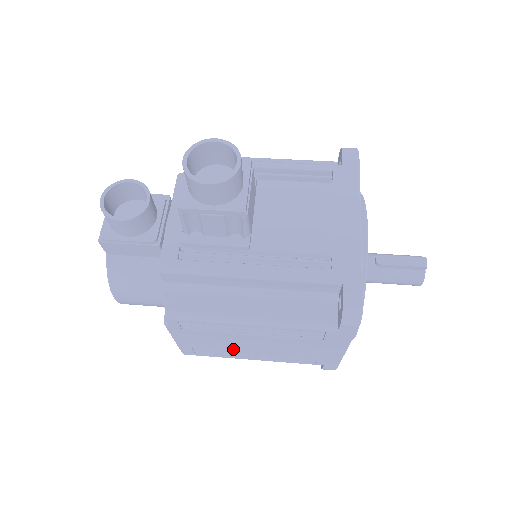
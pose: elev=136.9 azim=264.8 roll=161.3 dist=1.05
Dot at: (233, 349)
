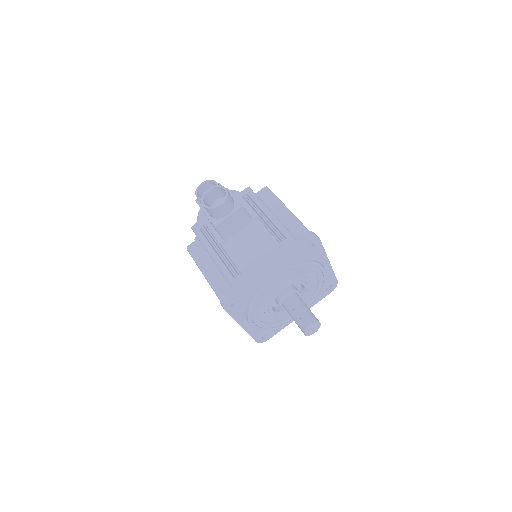
Dot at: occluded
